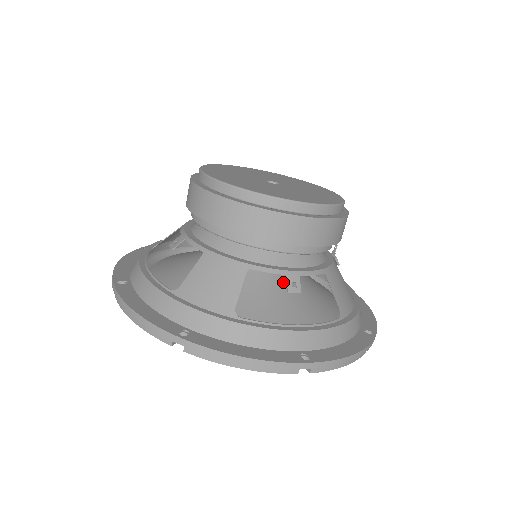
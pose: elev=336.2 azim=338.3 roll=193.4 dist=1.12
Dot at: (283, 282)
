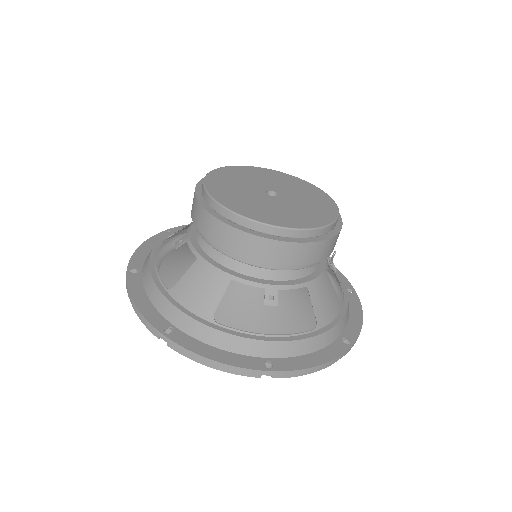
Dot at: occluded
